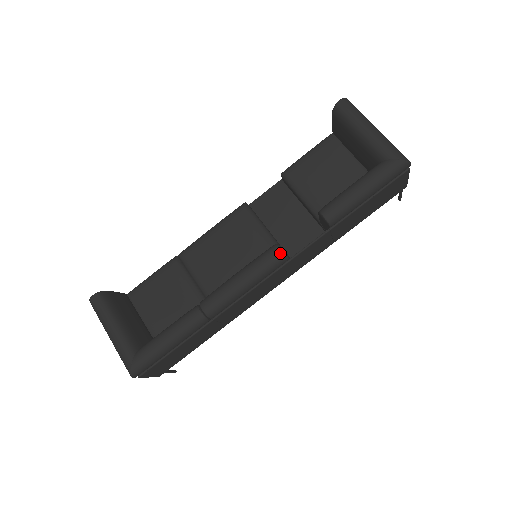
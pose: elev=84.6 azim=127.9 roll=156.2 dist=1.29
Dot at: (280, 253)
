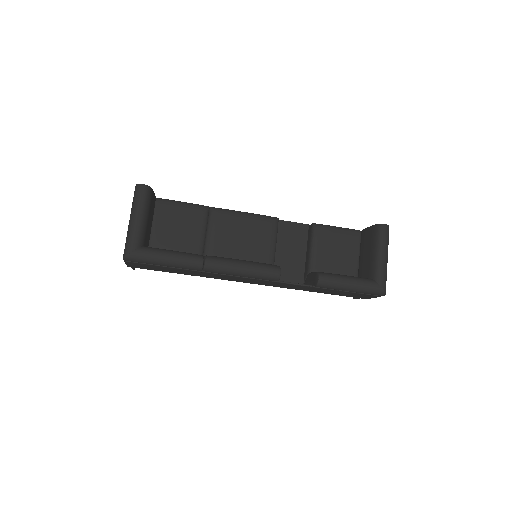
Dot at: (278, 275)
